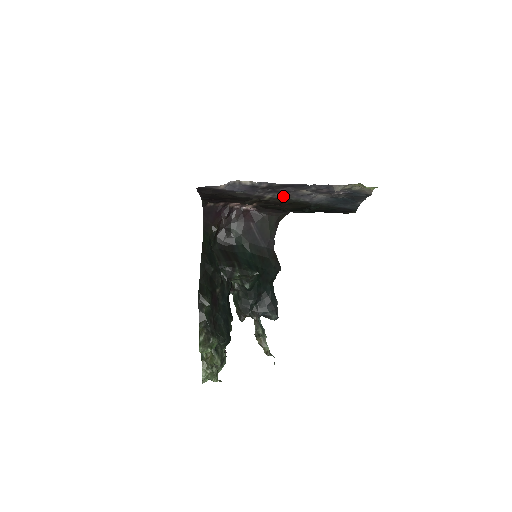
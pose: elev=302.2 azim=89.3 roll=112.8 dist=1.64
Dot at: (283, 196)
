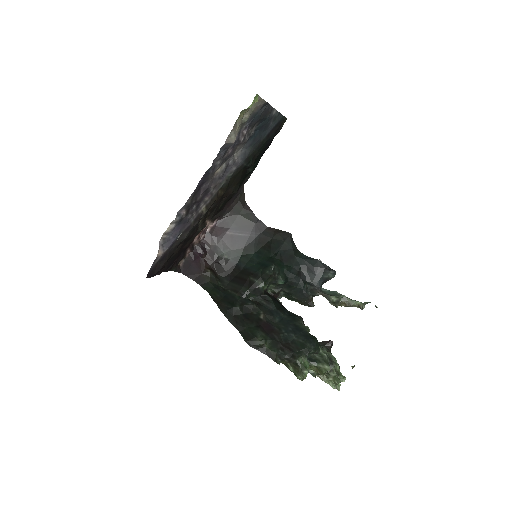
Dot at: (212, 193)
